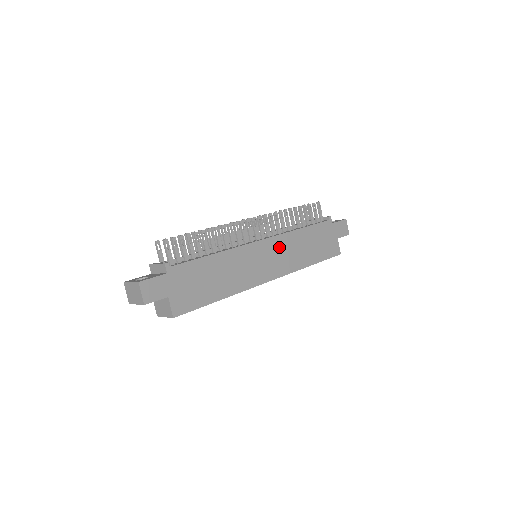
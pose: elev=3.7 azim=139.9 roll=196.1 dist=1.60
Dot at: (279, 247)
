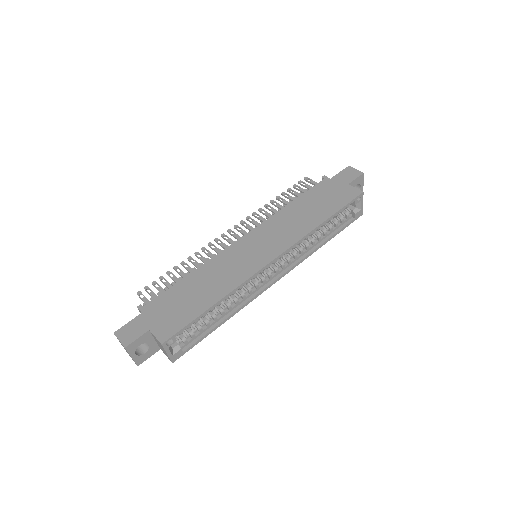
Dot at: (268, 231)
